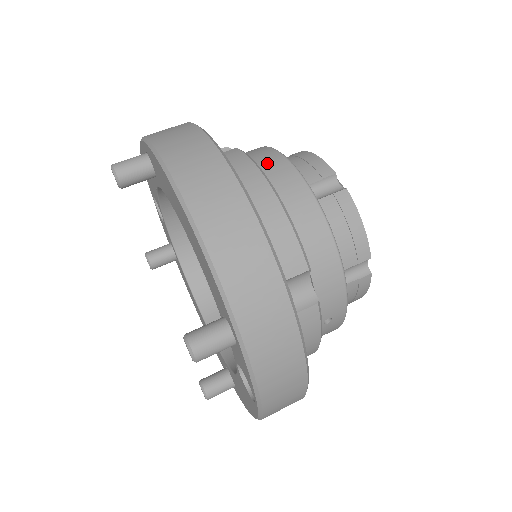
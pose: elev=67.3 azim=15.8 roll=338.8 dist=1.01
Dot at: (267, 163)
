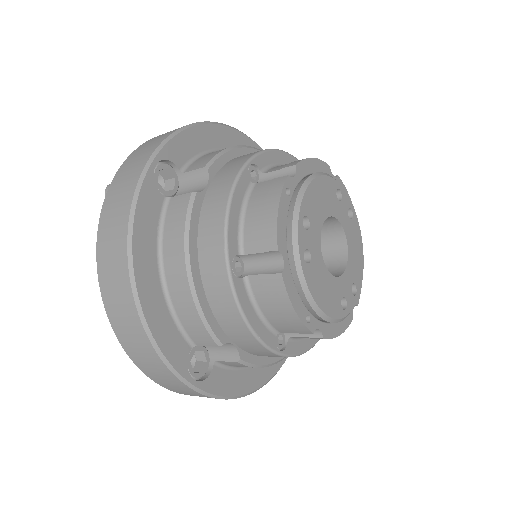
Dot at: (208, 225)
